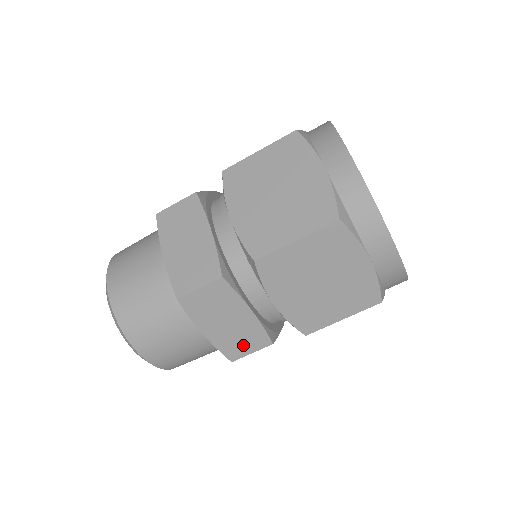
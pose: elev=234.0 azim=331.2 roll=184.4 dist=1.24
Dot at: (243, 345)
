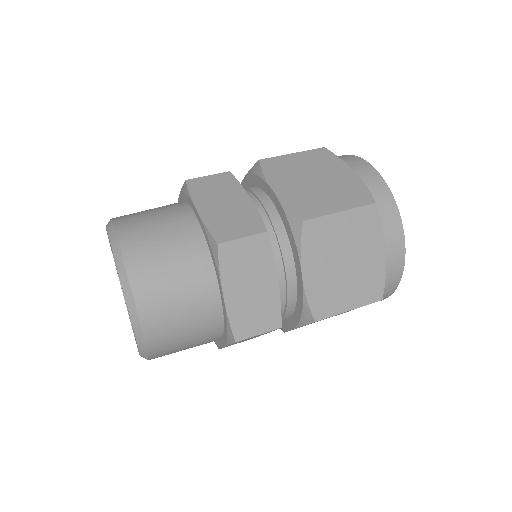
Dot at: (255, 322)
